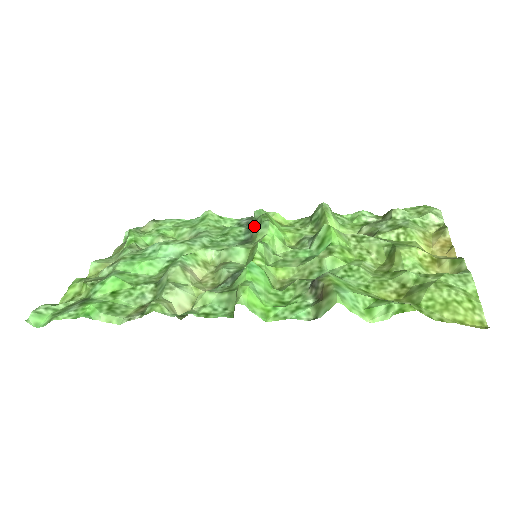
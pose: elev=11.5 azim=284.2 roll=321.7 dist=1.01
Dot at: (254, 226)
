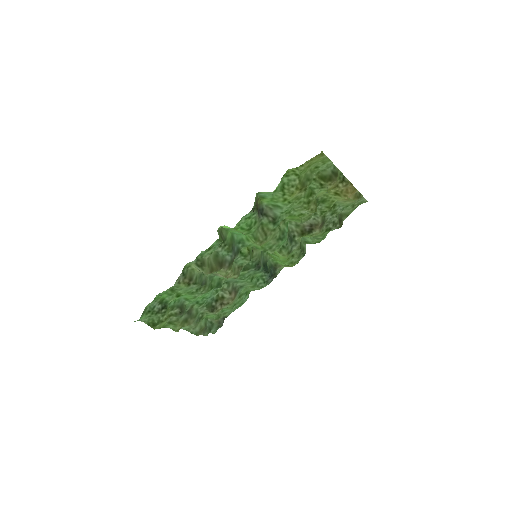
Dot at: (262, 260)
